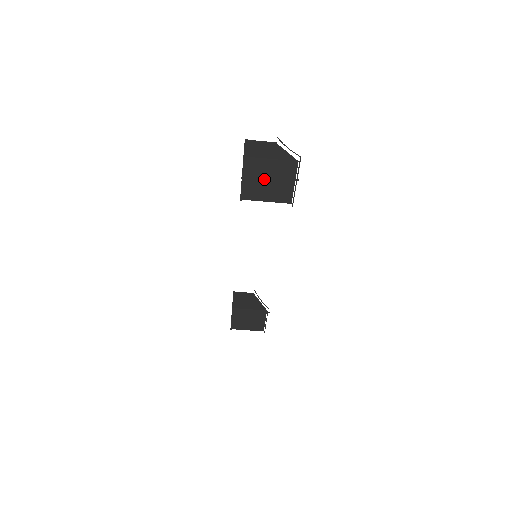
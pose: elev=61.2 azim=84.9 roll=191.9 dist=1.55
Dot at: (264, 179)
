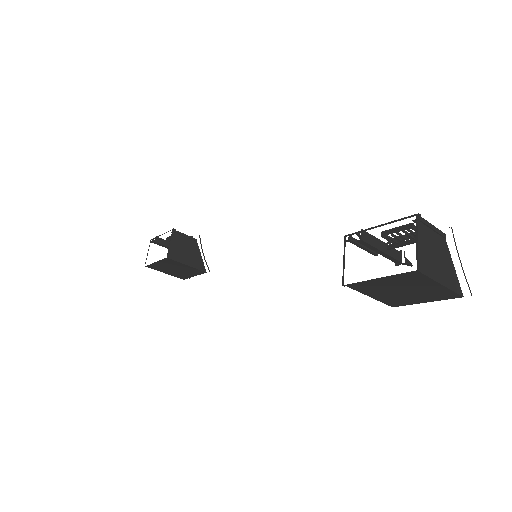
Dot at: (402, 288)
